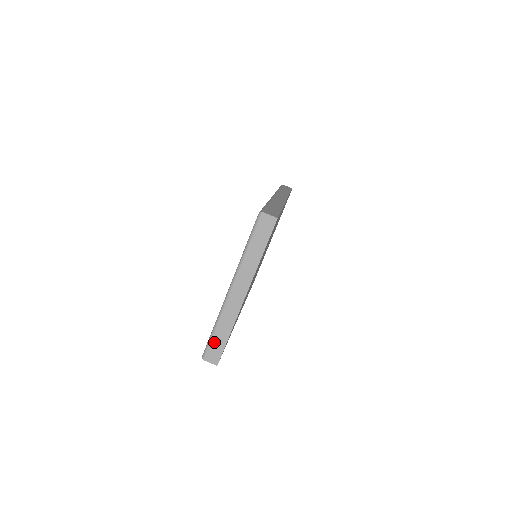
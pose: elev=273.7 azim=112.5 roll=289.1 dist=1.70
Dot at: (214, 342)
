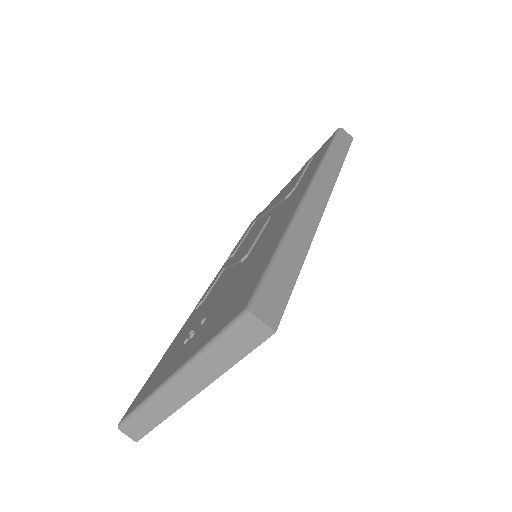
Dot at: (136, 421)
